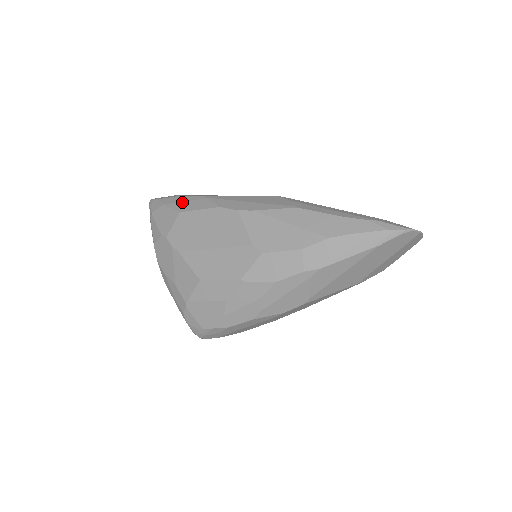
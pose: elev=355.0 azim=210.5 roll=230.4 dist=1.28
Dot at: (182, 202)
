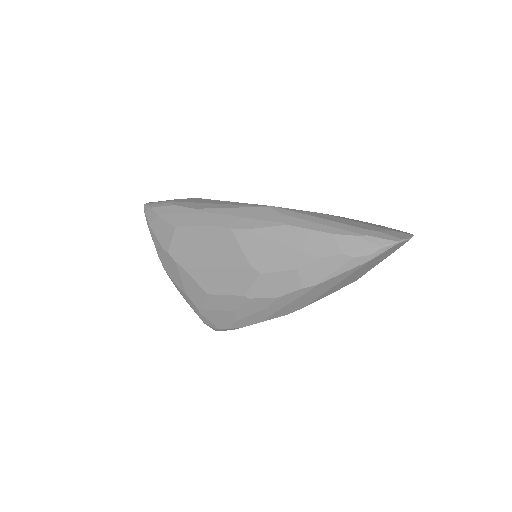
Dot at: (175, 215)
